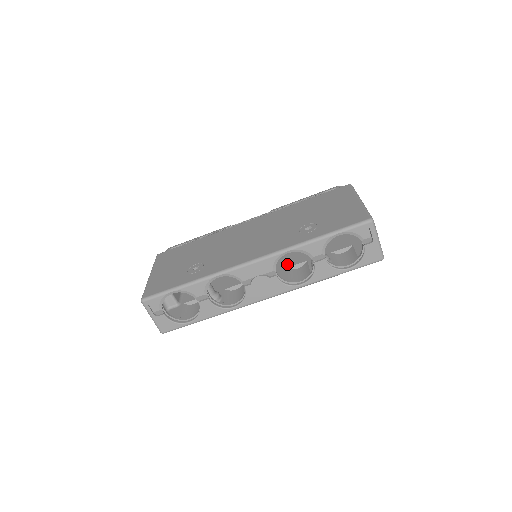
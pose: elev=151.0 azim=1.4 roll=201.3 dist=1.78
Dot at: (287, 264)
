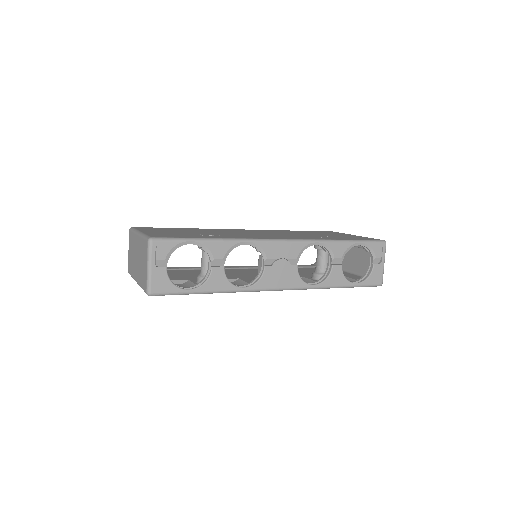
Dot at: occluded
